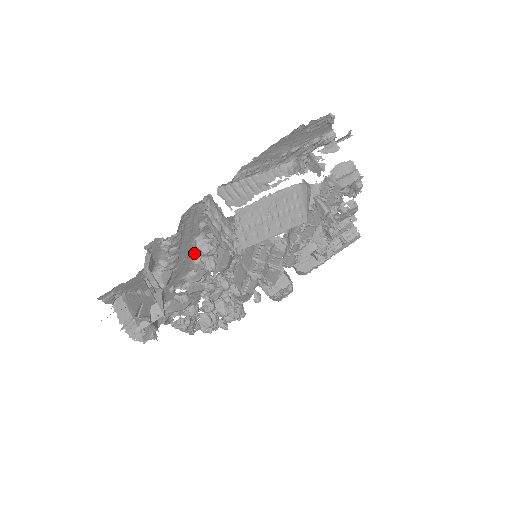
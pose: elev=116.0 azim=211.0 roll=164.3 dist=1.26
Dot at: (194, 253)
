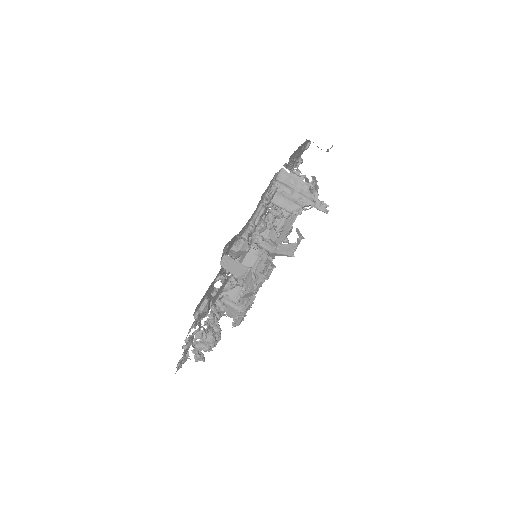
Dot at: occluded
